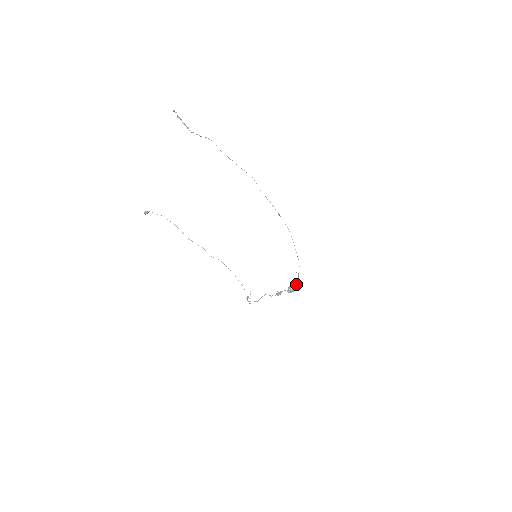
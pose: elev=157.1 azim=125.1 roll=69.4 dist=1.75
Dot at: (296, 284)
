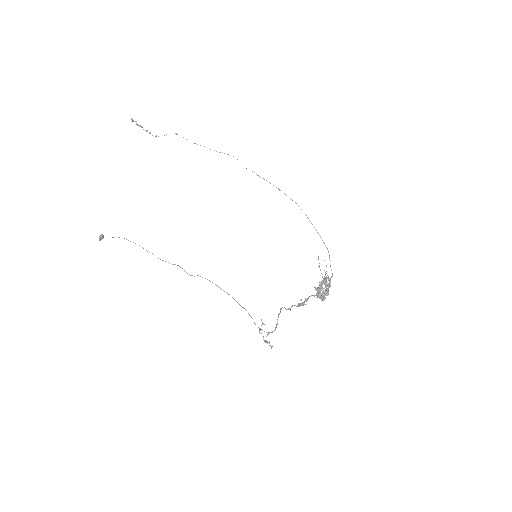
Dot at: occluded
